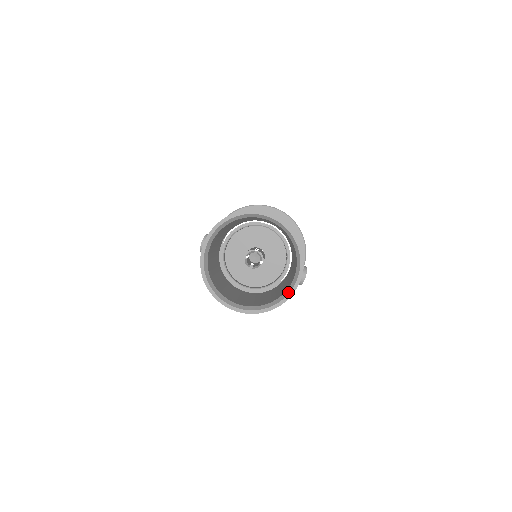
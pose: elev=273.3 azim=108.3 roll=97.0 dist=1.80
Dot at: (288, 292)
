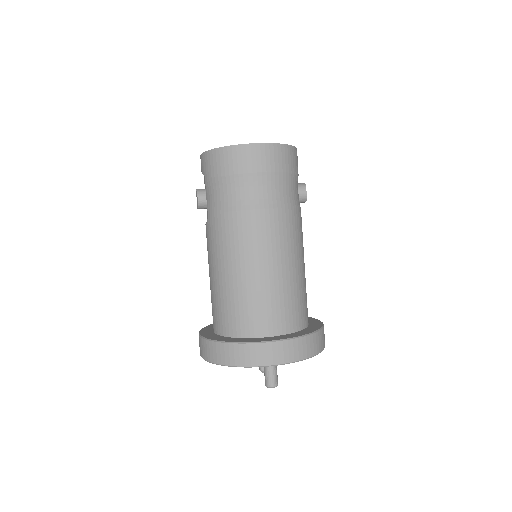
Dot at: occluded
